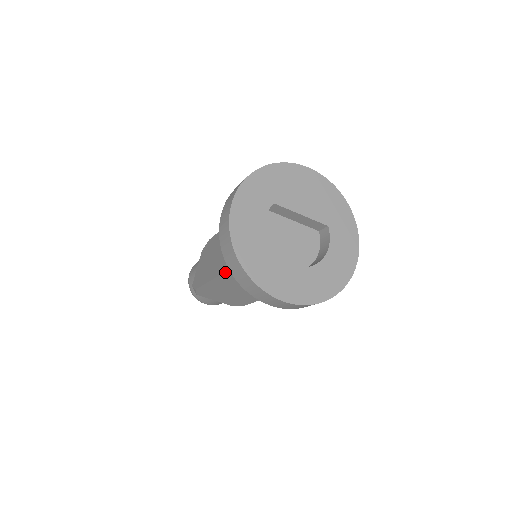
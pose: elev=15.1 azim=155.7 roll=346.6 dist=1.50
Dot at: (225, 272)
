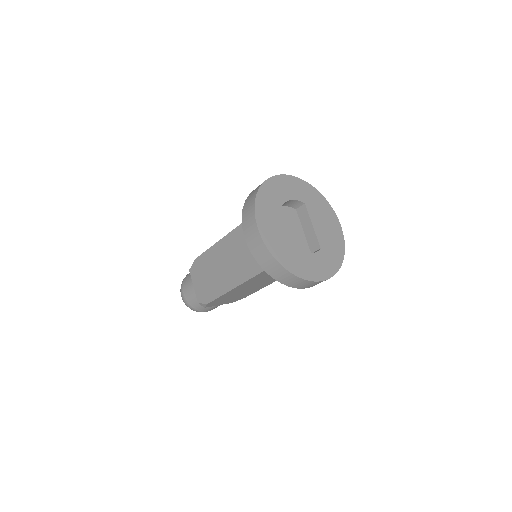
Dot at: (234, 229)
